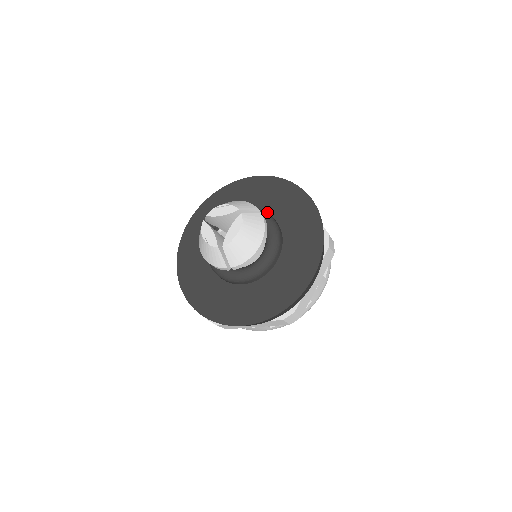
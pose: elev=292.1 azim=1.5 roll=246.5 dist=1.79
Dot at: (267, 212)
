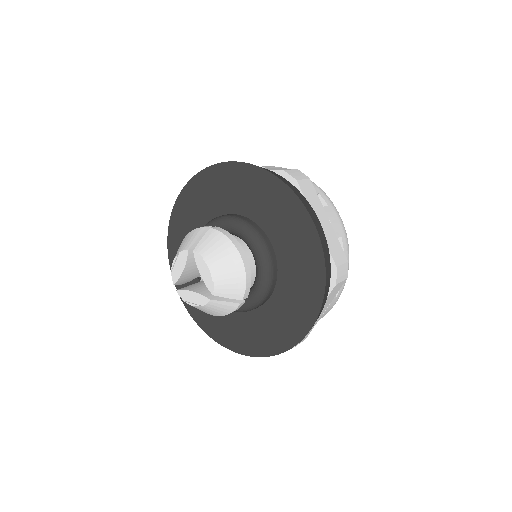
Dot at: (218, 216)
